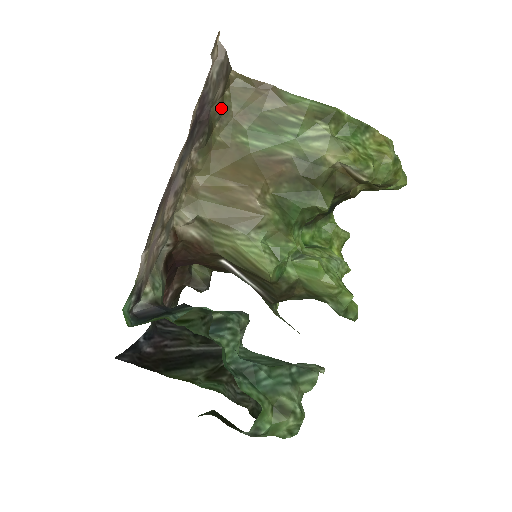
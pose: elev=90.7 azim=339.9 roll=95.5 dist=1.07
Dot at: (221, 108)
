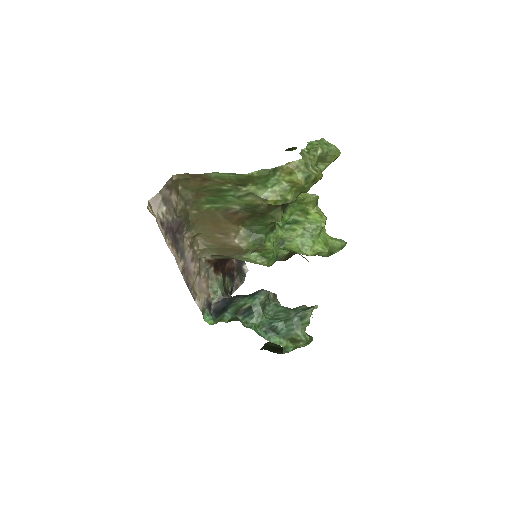
Dot at: (183, 200)
